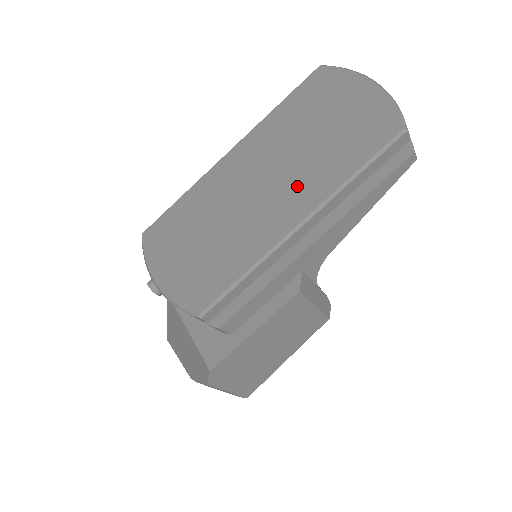
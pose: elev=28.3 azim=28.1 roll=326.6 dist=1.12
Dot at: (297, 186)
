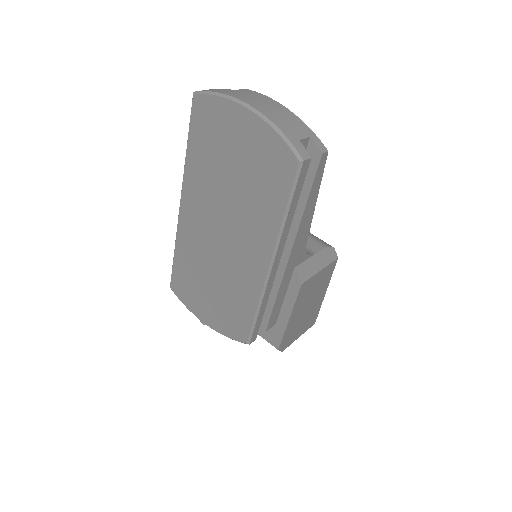
Dot at: (249, 233)
